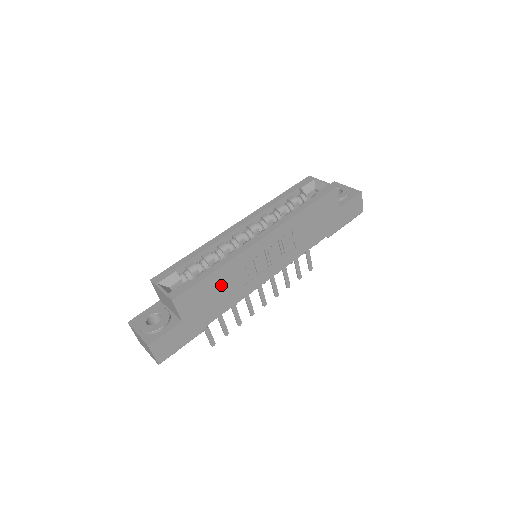
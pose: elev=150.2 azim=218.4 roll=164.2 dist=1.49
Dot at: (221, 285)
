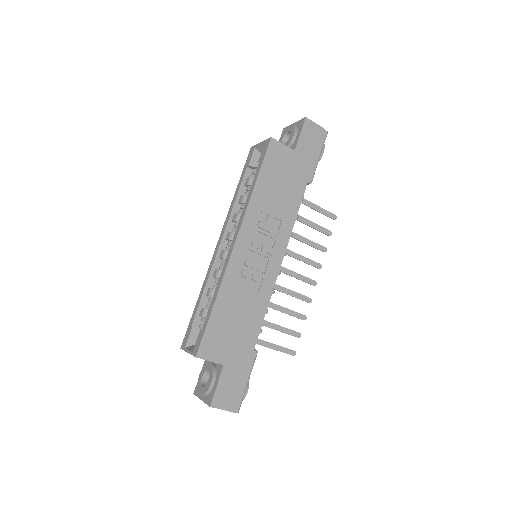
Dot at: (233, 310)
